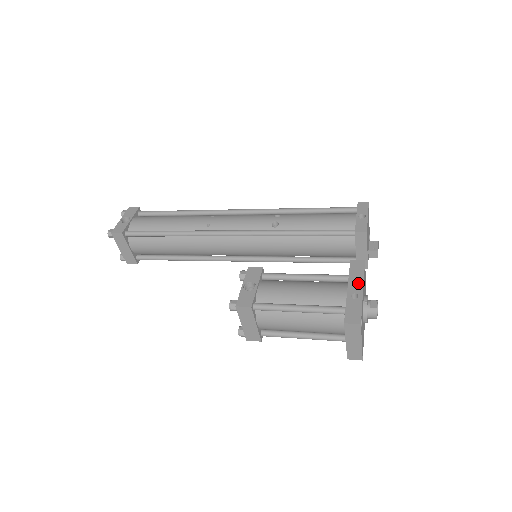
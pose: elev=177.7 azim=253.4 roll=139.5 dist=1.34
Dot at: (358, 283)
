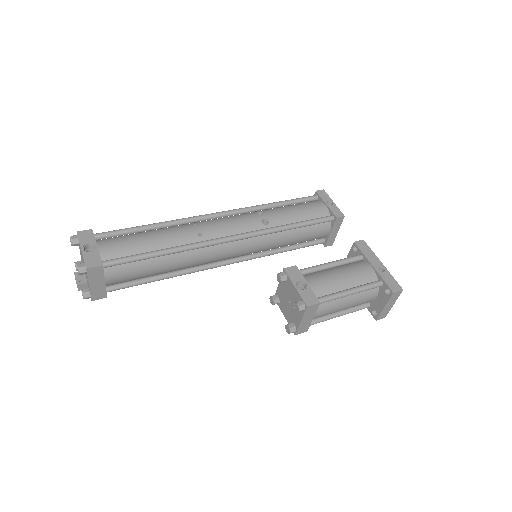
Dot at: (375, 259)
